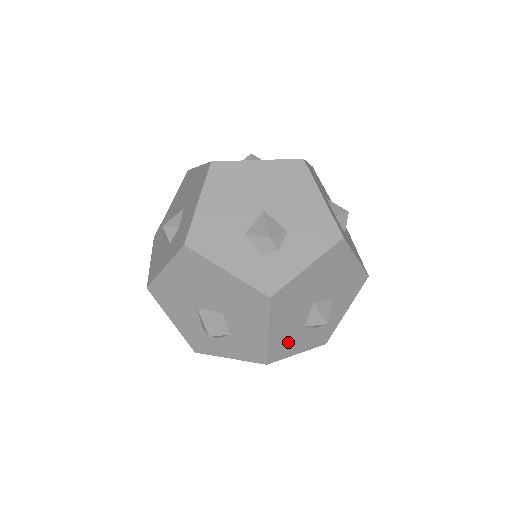
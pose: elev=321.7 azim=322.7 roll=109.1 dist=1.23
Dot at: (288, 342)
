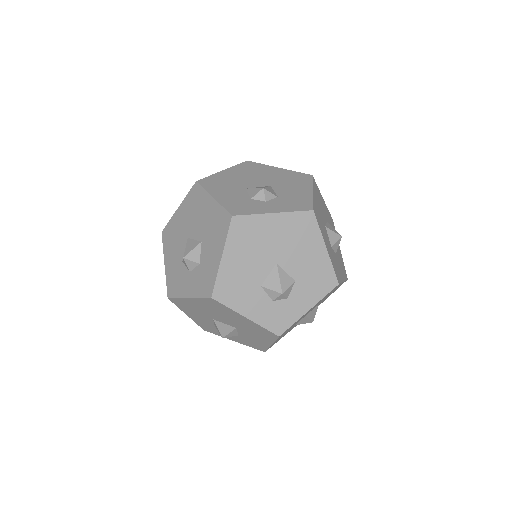
Dot at: occluded
